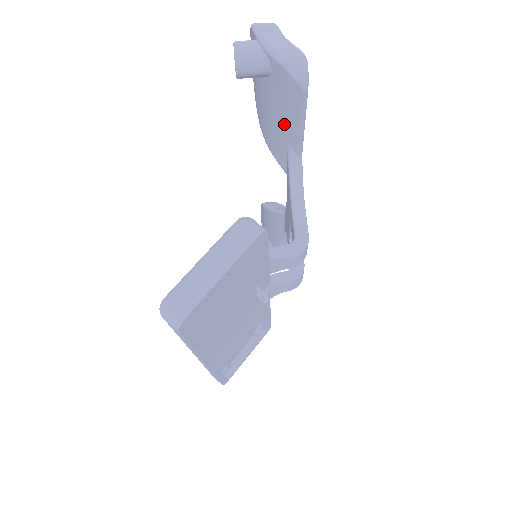
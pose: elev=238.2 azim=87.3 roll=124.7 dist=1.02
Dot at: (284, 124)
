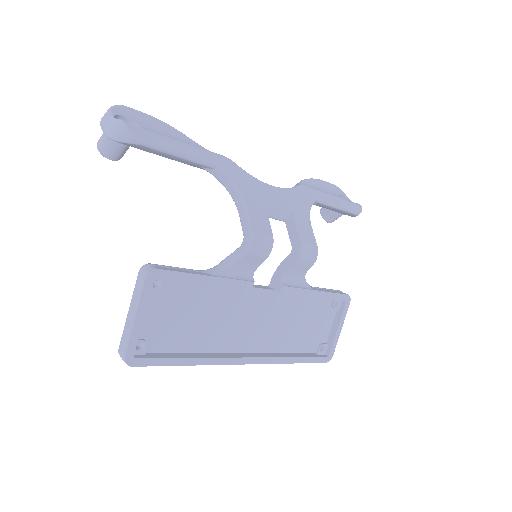
Dot at: (176, 160)
